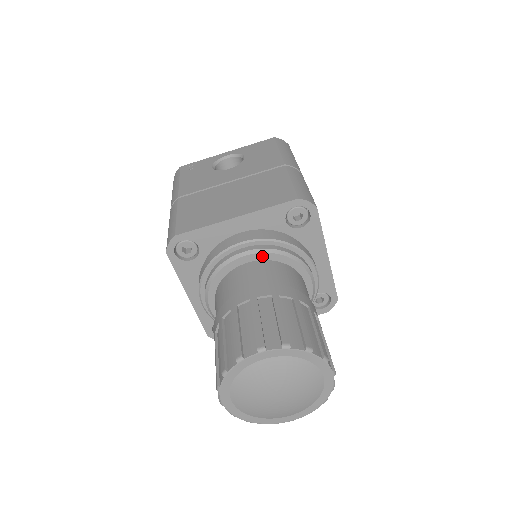
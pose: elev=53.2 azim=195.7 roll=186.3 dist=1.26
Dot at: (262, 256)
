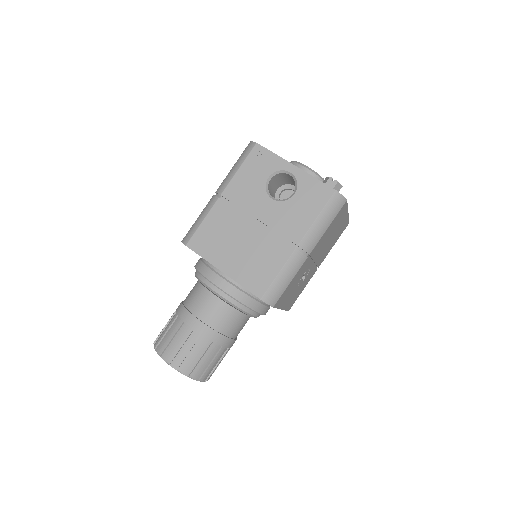
Dot at: (224, 300)
